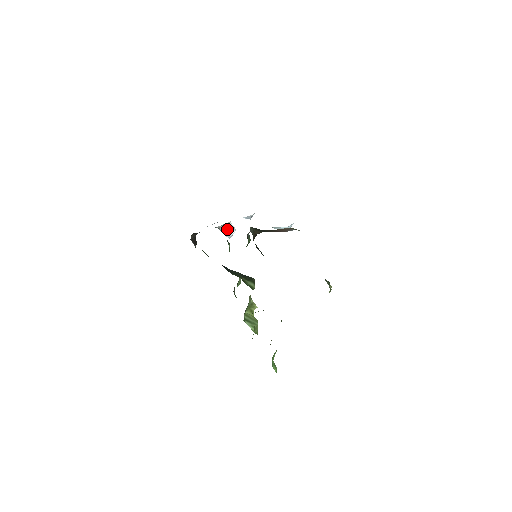
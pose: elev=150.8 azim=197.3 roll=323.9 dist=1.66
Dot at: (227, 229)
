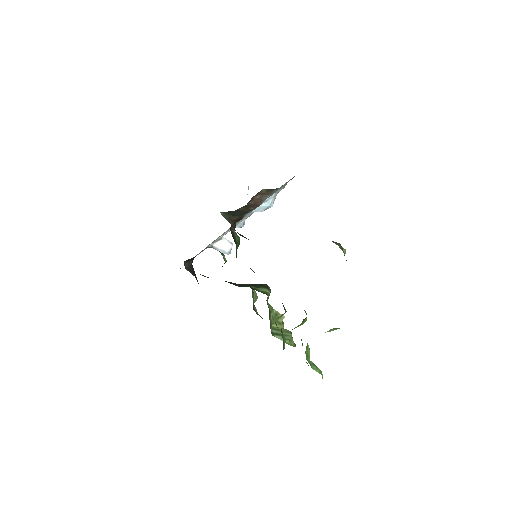
Dot at: (221, 245)
